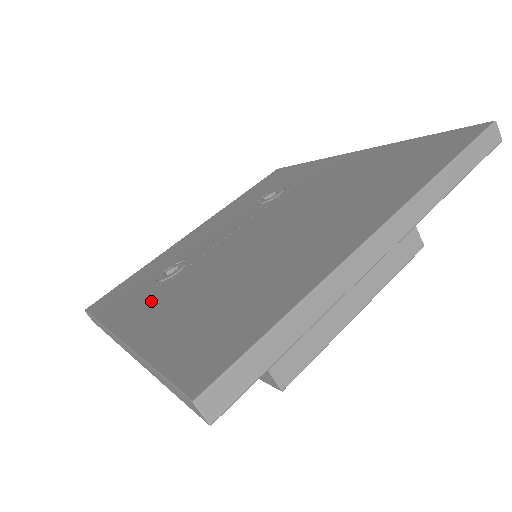
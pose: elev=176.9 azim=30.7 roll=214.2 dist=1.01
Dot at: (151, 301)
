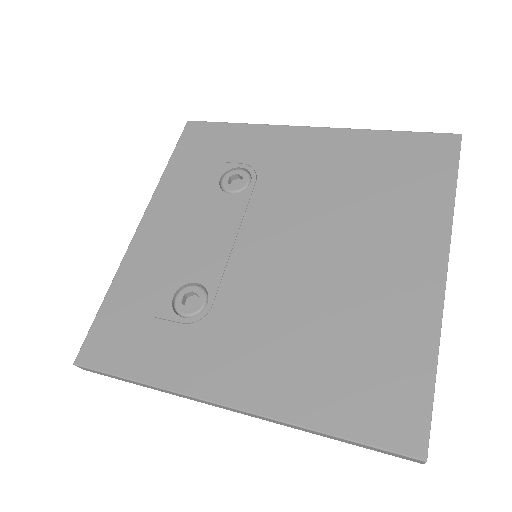
Dot at: (213, 349)
